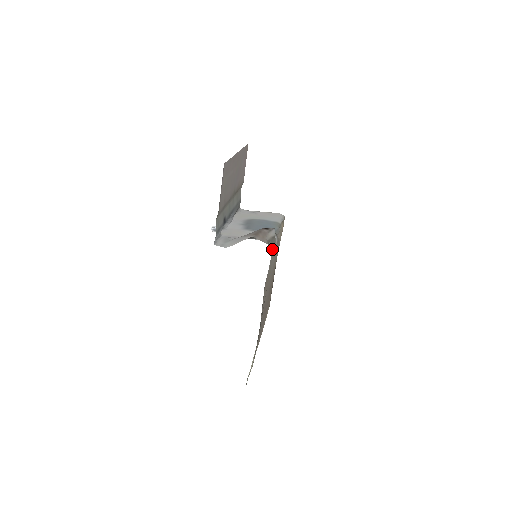
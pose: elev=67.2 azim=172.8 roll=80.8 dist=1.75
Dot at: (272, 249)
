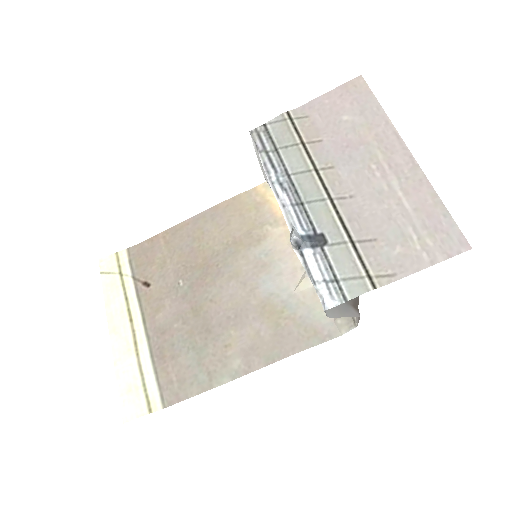
Dot at: occluded
